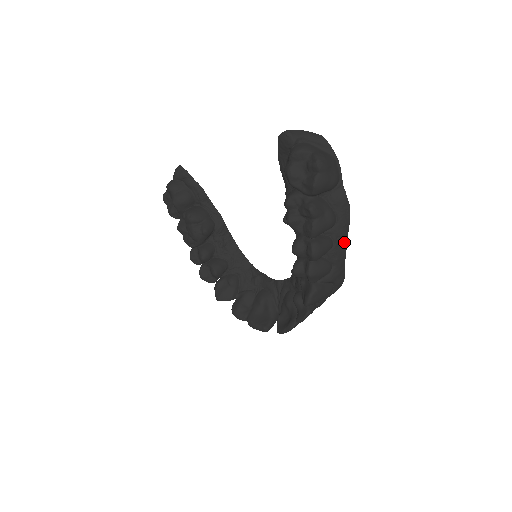
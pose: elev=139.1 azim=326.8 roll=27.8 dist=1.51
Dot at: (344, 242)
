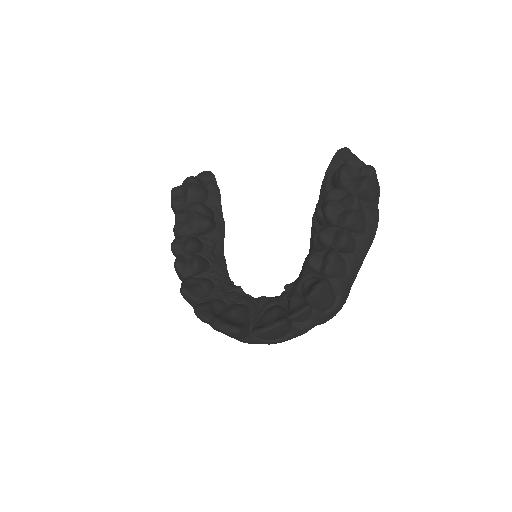
Dot at: (363, 256)
